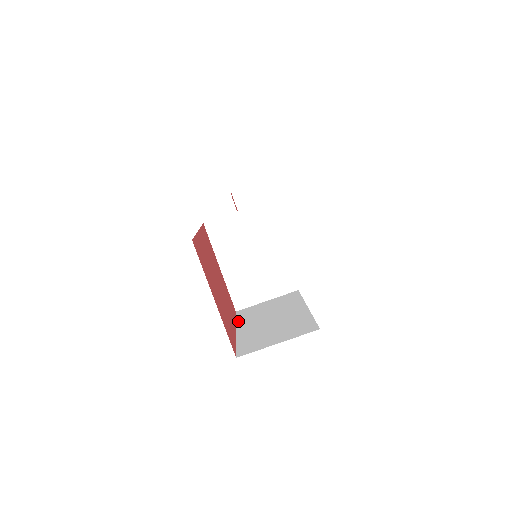
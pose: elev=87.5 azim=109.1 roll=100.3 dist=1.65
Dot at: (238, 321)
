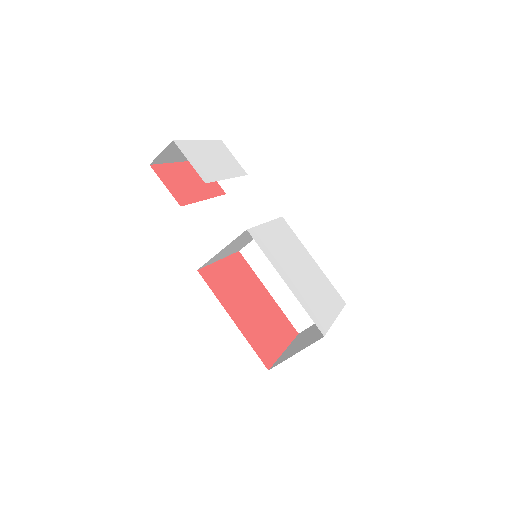
Dot at: (257, 274)
